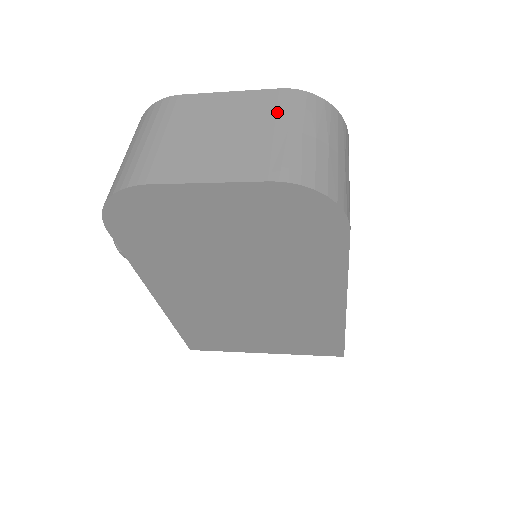
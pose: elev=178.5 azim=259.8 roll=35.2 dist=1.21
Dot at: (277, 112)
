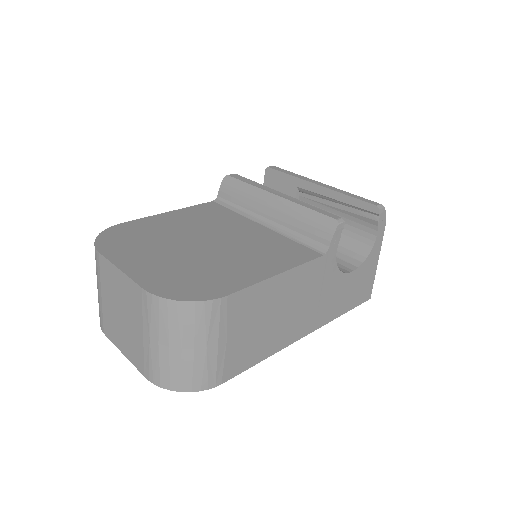
Dot at: (143, 316)
